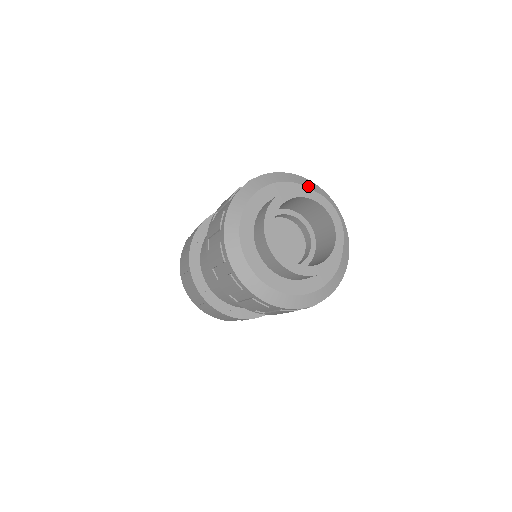
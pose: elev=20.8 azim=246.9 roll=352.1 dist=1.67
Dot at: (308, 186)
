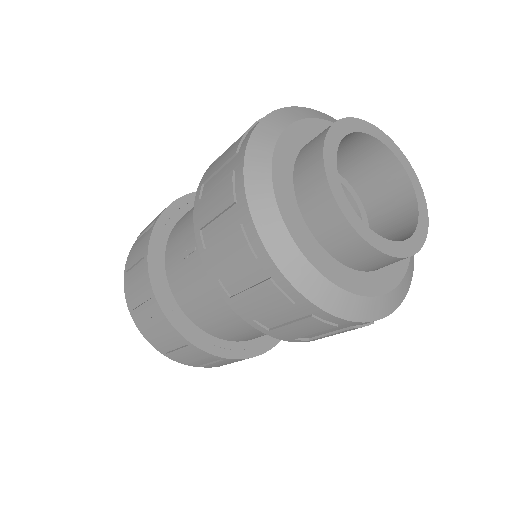
Dot at: occluded
